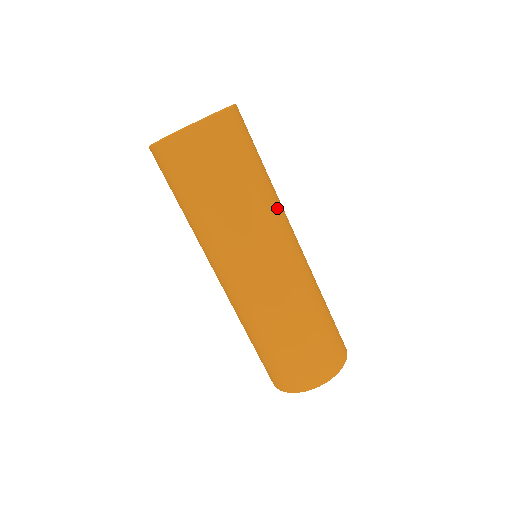
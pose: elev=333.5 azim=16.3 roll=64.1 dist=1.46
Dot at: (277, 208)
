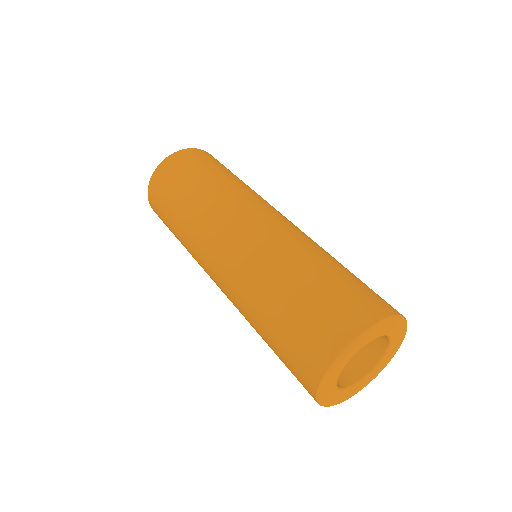
Dot at: (242, 193)
